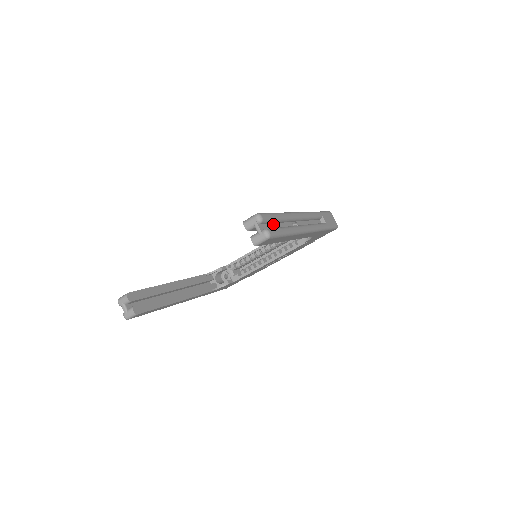
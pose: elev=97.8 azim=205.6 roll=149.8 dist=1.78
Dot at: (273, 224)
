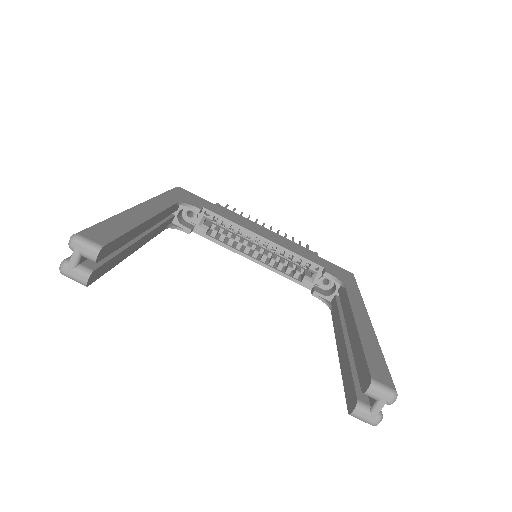
Dot at: occluded
